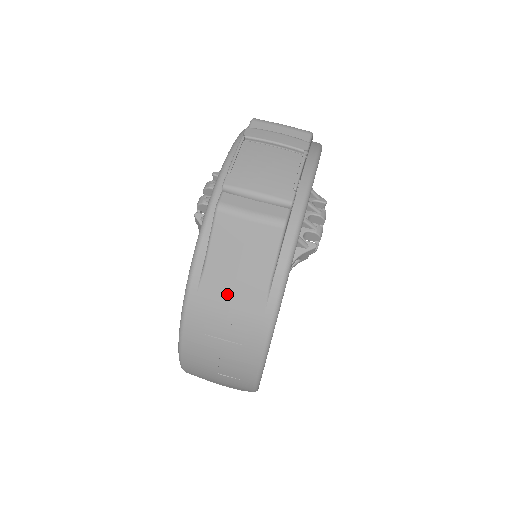
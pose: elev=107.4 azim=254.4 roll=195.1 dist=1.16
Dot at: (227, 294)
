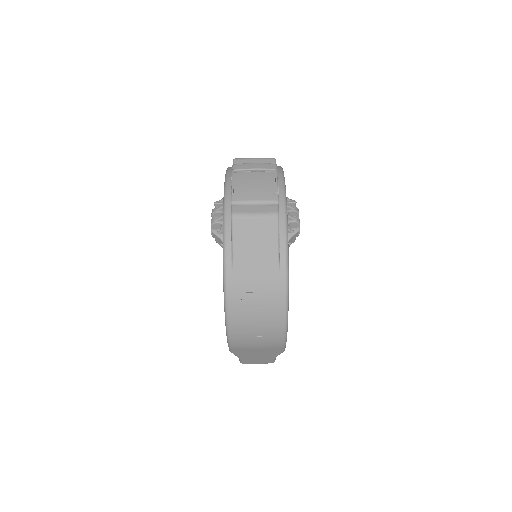
Dot at: (252, 272)
